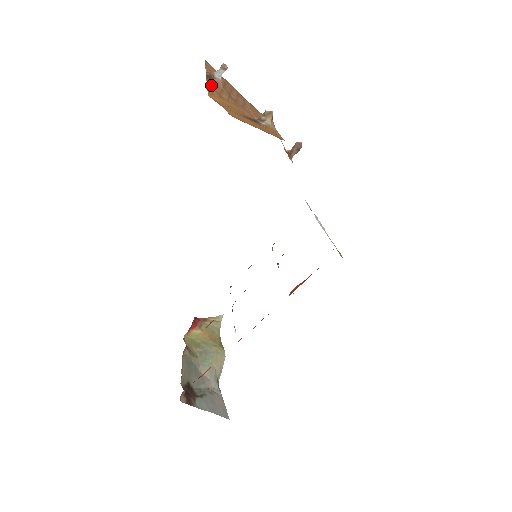
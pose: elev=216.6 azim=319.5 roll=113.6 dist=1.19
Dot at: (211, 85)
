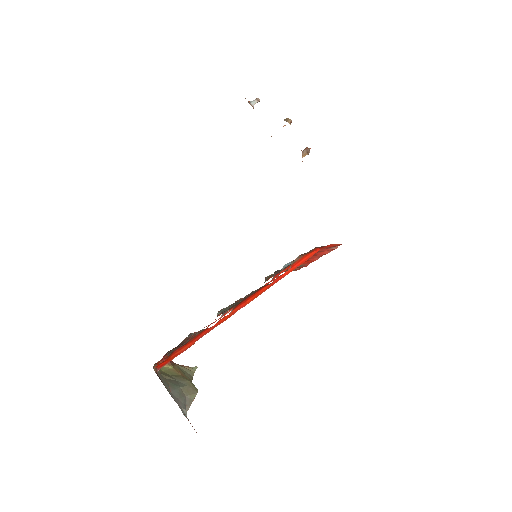
Dot at: occluded
